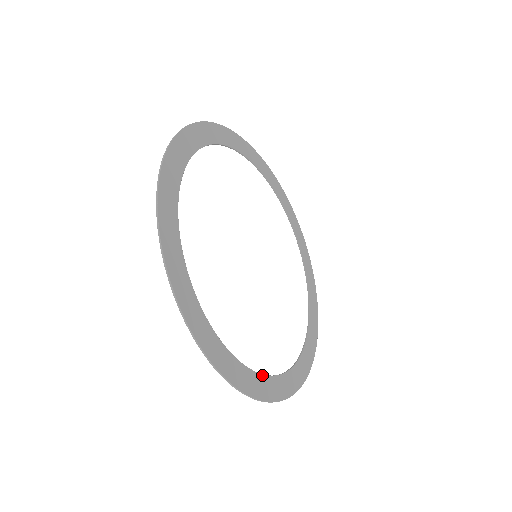
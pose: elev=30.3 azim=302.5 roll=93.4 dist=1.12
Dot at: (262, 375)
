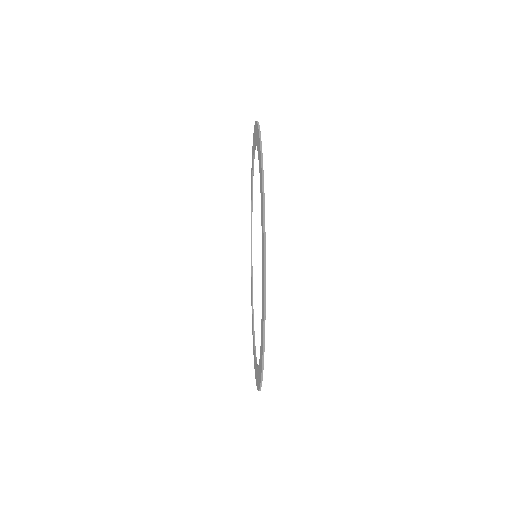
Dot at: occluded
